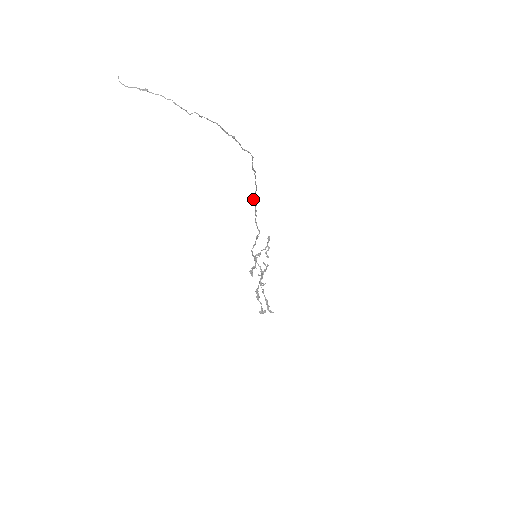
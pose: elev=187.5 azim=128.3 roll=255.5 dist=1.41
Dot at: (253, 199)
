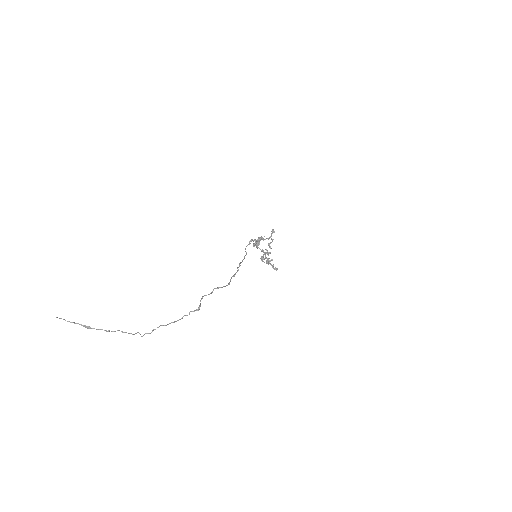
Dot at: occluded
